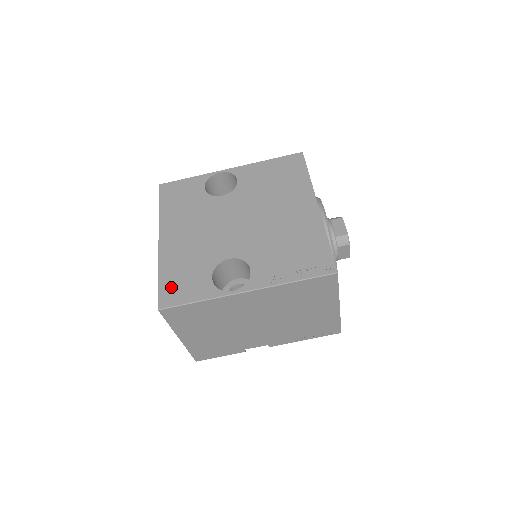
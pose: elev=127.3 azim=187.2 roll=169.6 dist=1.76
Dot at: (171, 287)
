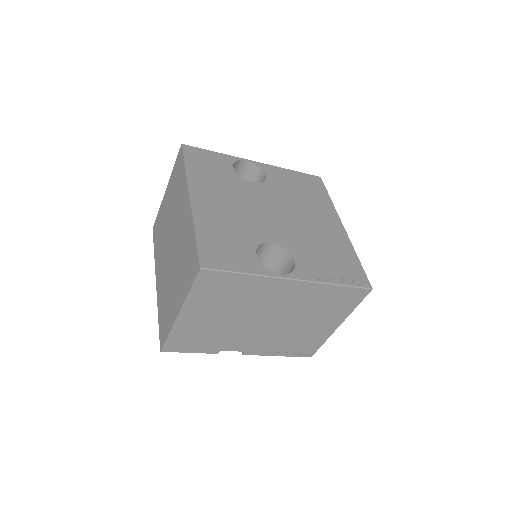
Dot at: (212, 249)
